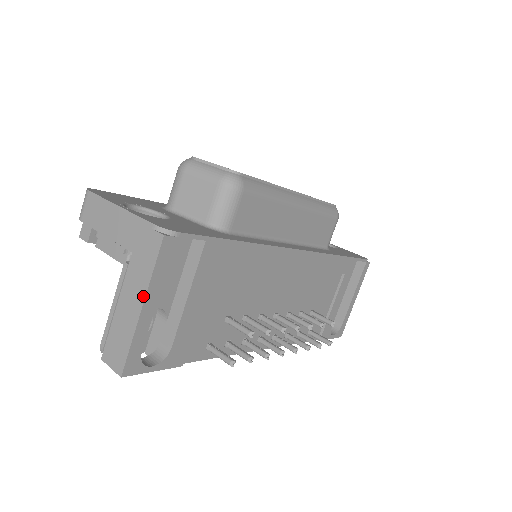
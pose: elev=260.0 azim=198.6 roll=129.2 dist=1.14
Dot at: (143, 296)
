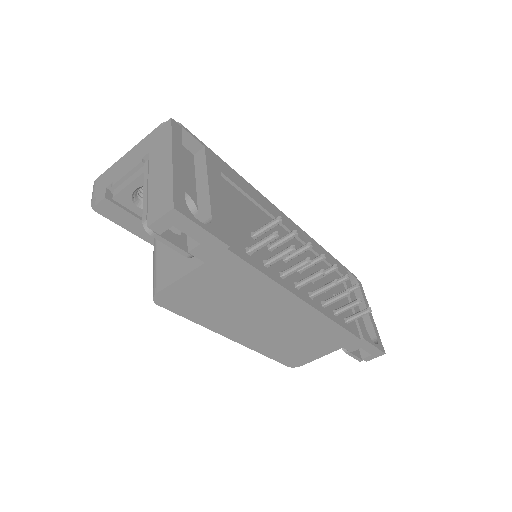
Dot at: (170, 153)
